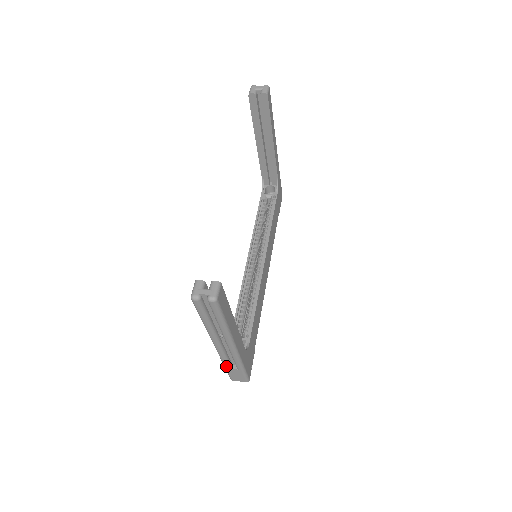
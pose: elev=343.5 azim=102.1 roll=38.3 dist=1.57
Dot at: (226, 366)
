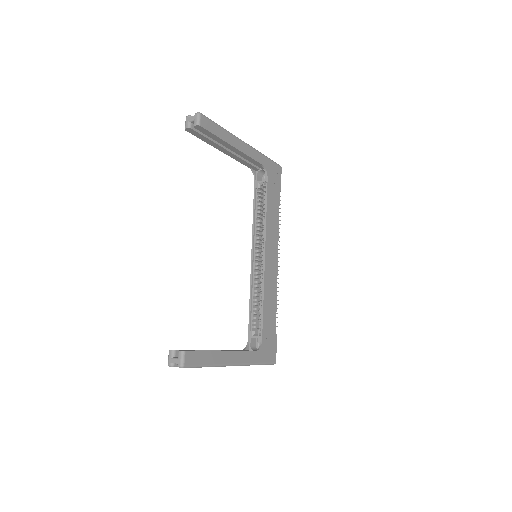
Dot at: occluded
